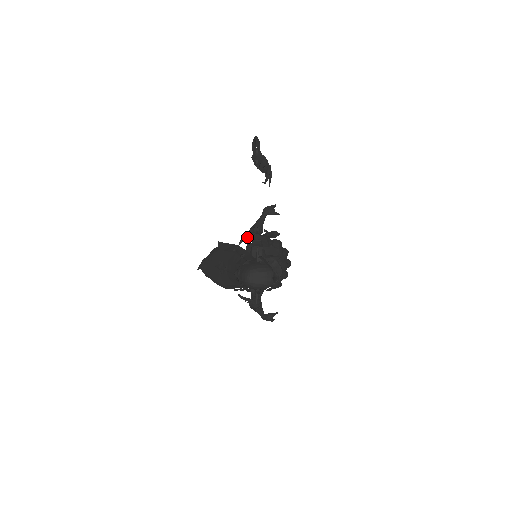
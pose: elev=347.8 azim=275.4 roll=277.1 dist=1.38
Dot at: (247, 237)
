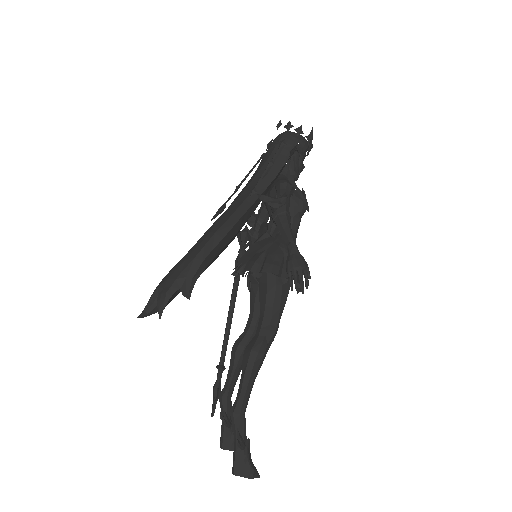
Dot at: (251, 215)
